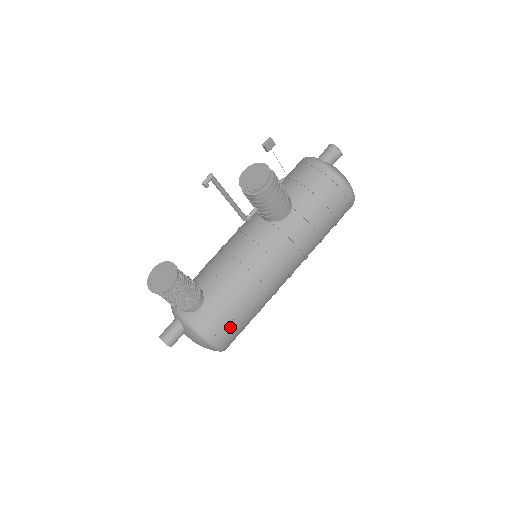
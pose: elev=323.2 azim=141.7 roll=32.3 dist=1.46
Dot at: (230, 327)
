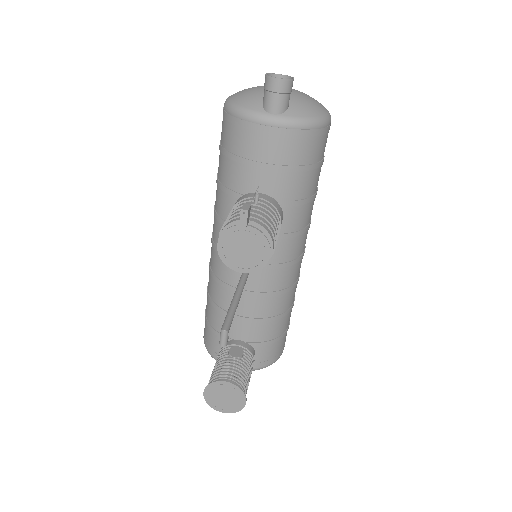
Dot at: (286, 334)
